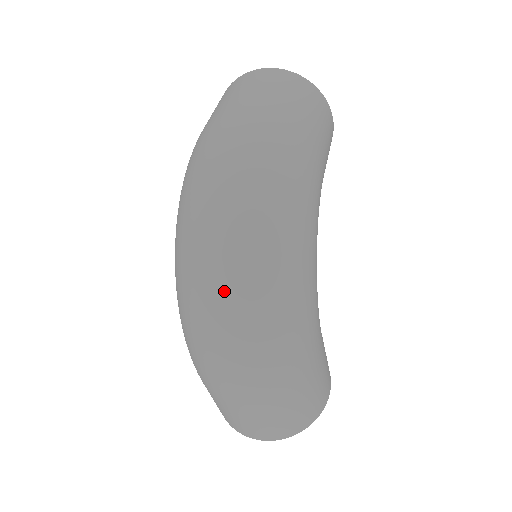
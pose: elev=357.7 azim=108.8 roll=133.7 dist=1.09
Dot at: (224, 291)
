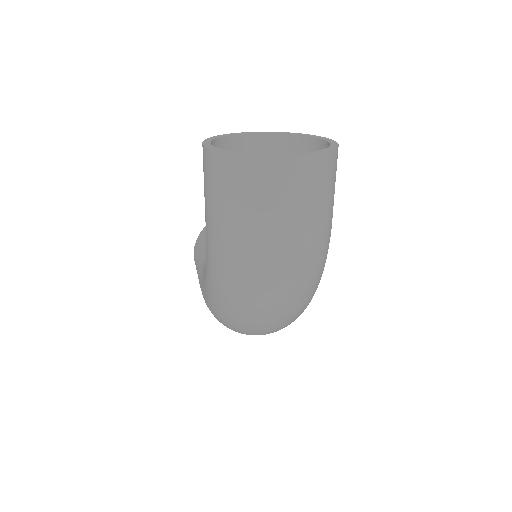
Dot at: occluded
